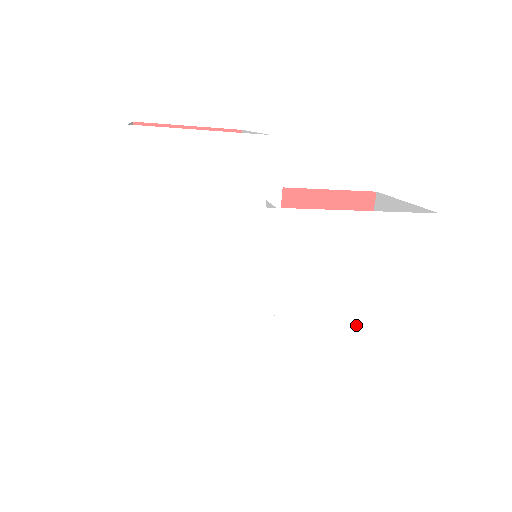
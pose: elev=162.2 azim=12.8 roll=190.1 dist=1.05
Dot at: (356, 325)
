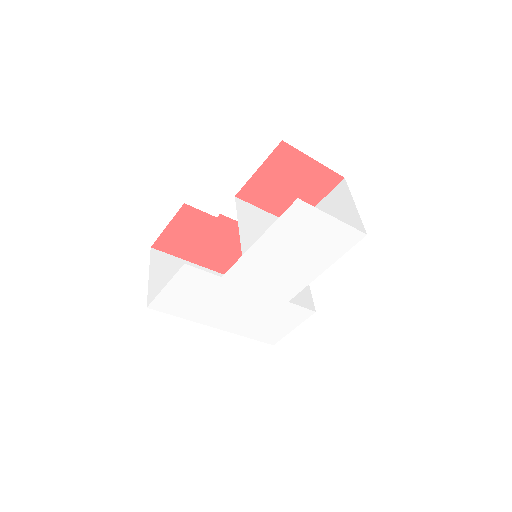
Dot at: (327, 261)
